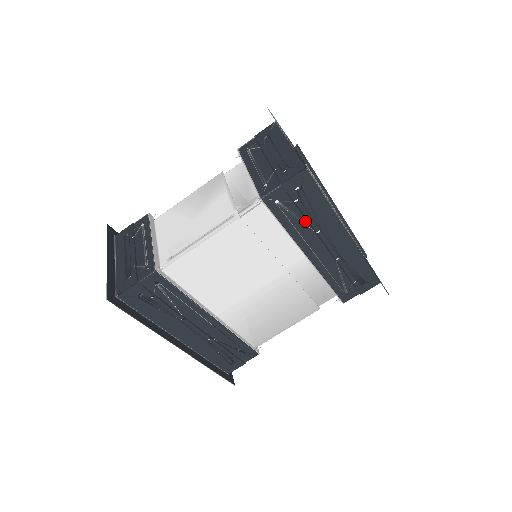
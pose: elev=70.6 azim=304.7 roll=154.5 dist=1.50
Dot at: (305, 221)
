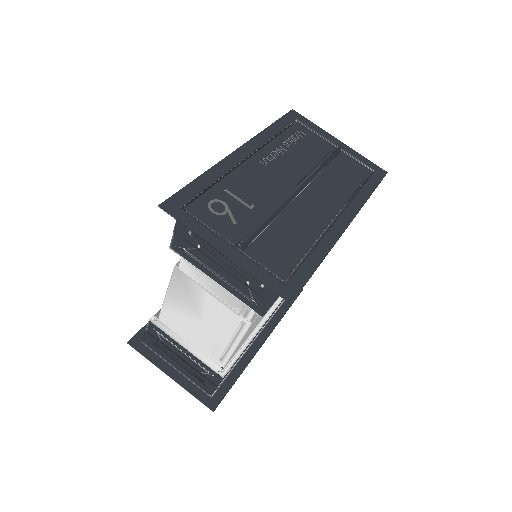
Dot at: occluded
